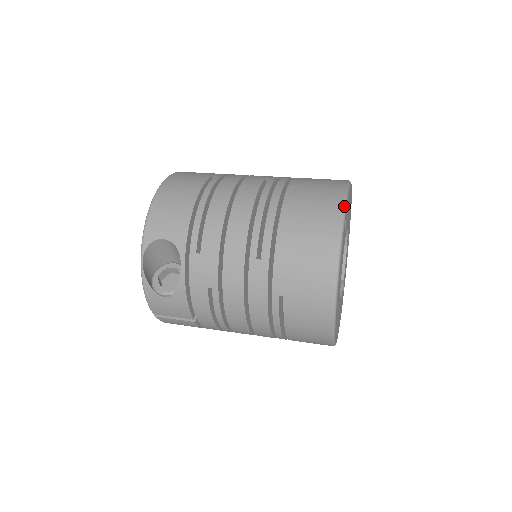
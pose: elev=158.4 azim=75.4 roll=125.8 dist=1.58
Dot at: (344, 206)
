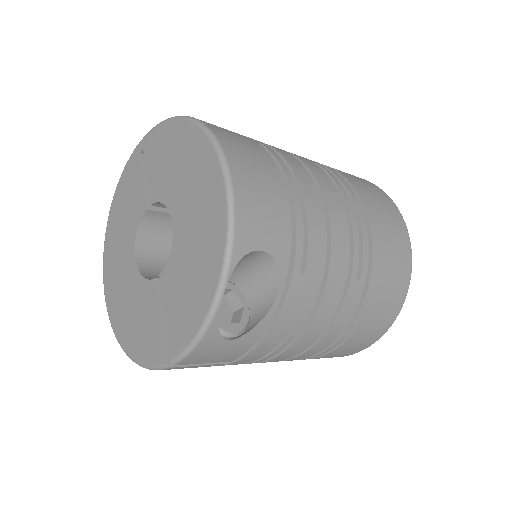
Dot at: occluded
